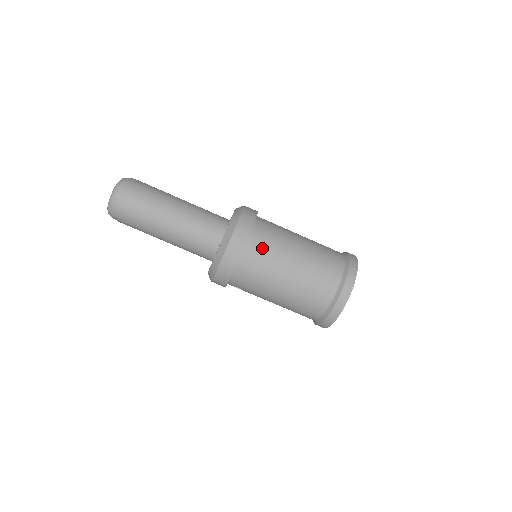
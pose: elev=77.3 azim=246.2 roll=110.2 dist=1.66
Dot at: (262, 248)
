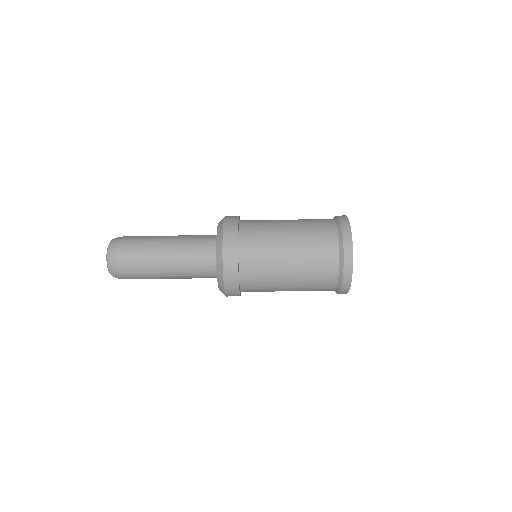
Dot at: (255, 281)
